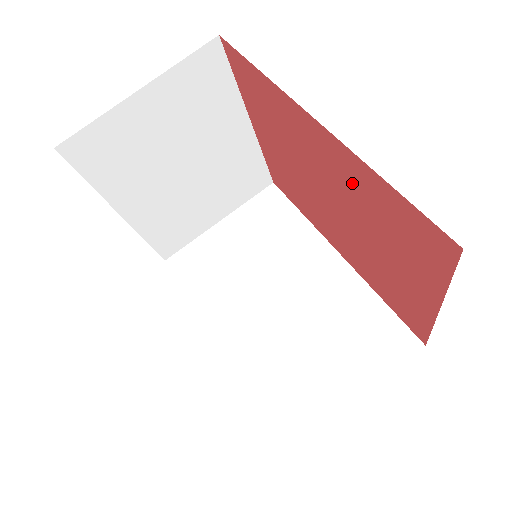
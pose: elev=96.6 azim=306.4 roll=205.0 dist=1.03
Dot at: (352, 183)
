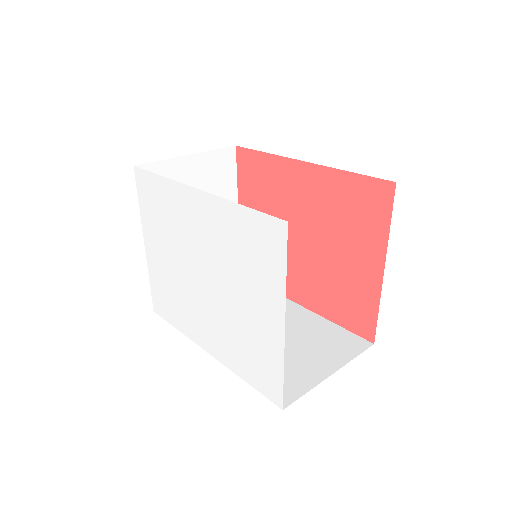
Dot at: (324, 197)
